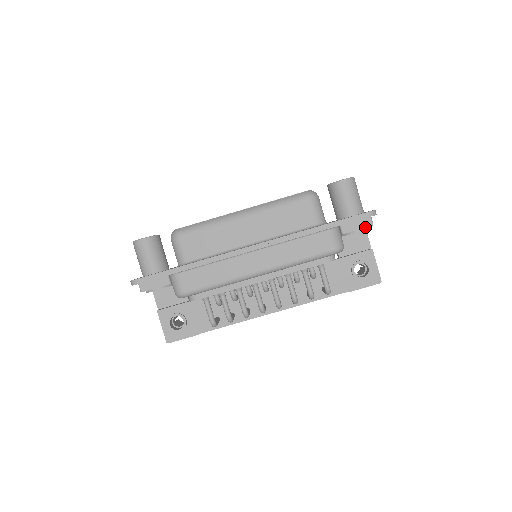
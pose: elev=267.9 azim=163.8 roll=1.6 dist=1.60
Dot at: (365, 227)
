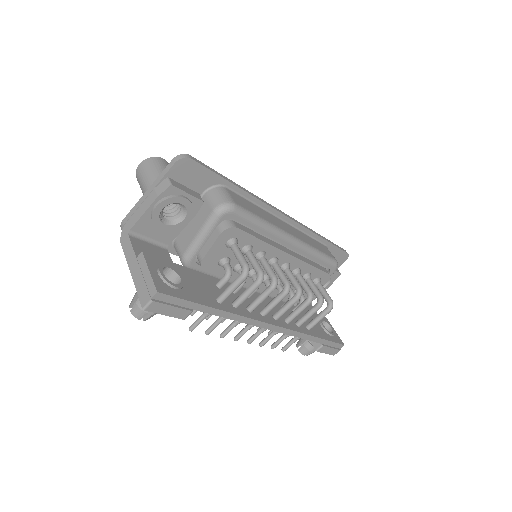
Dot at: (337, 271)
